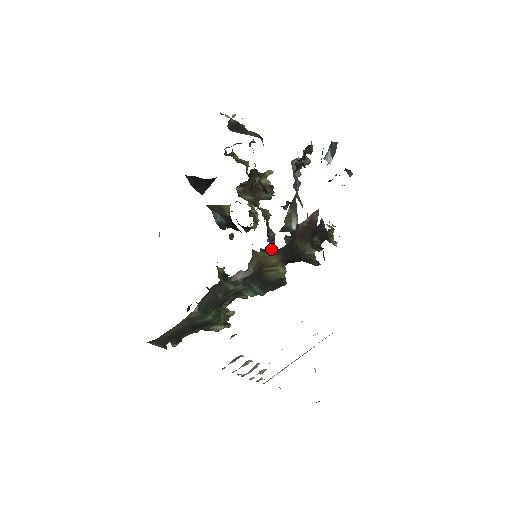
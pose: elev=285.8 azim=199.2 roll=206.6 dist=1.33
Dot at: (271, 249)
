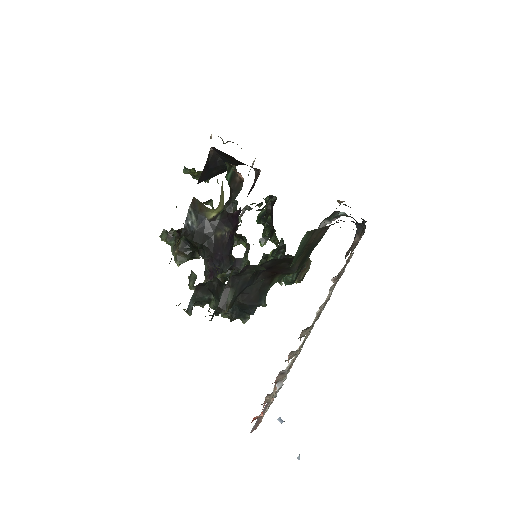
Dot at: occluded
